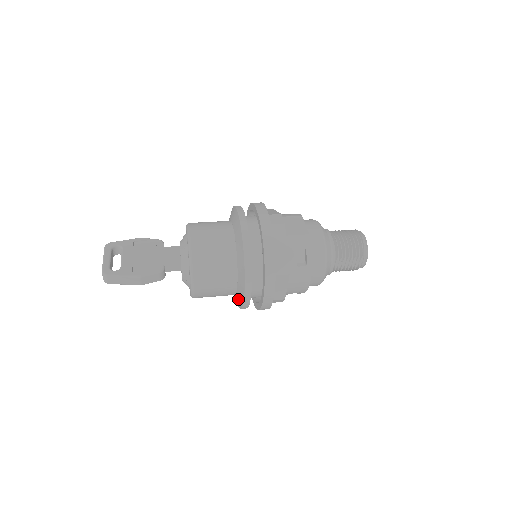
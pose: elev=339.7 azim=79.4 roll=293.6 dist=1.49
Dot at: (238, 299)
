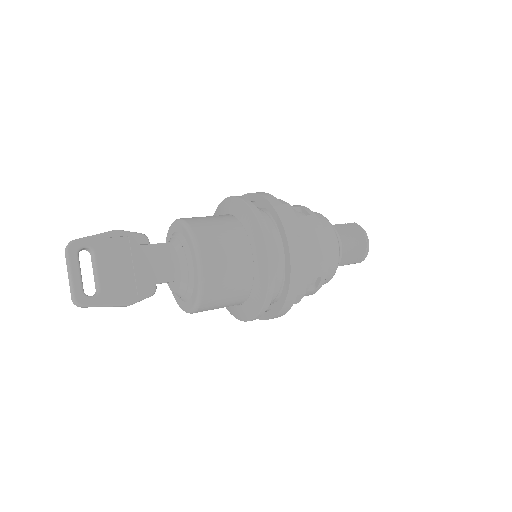
Dot at: (230, 308)
